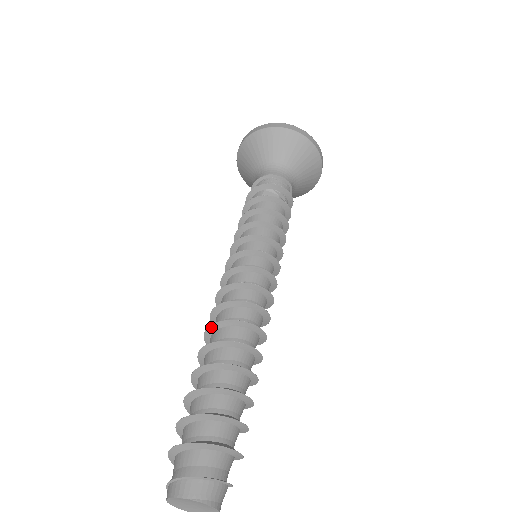
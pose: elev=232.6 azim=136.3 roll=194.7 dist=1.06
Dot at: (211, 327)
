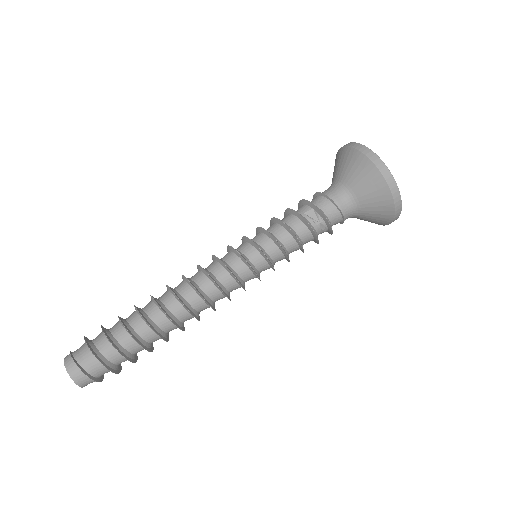
Dot at: (168, 287)
